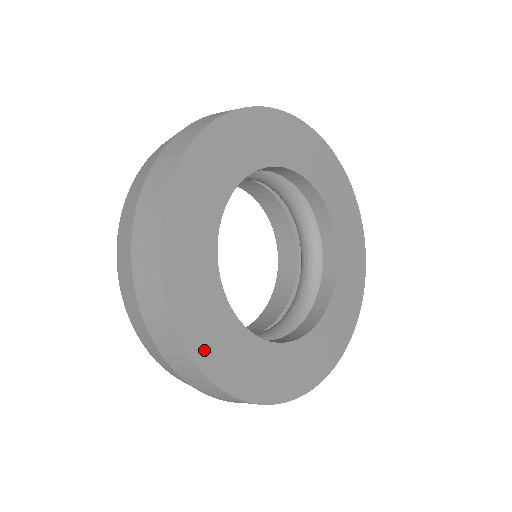
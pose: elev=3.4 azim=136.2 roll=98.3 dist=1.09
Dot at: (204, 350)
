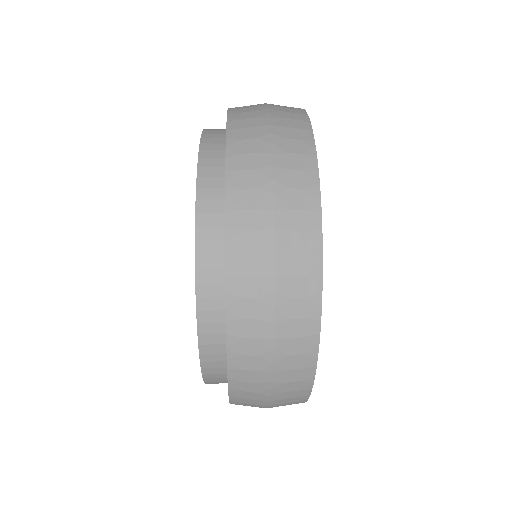
Dot at: occluded
